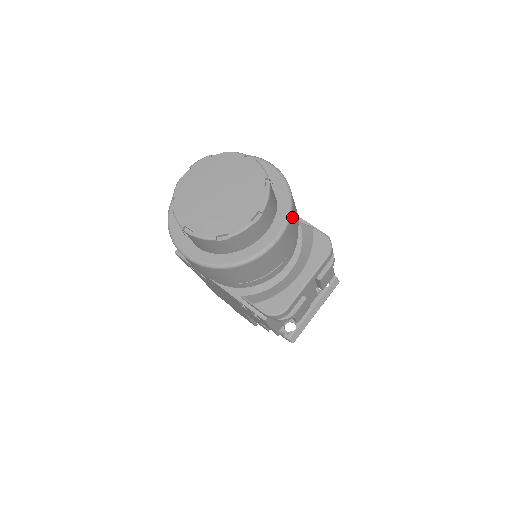
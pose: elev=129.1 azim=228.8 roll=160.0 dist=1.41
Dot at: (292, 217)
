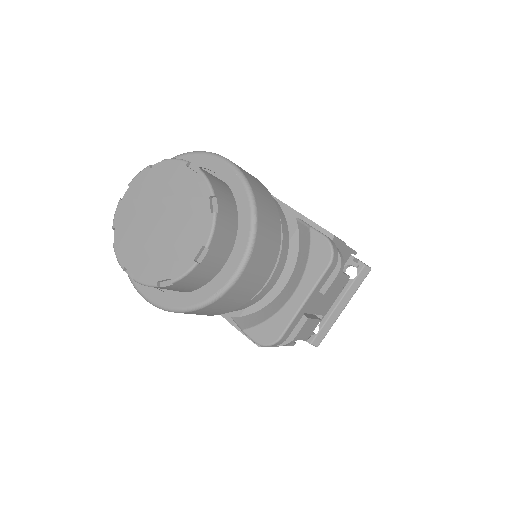
Dot at: (260, 237)
